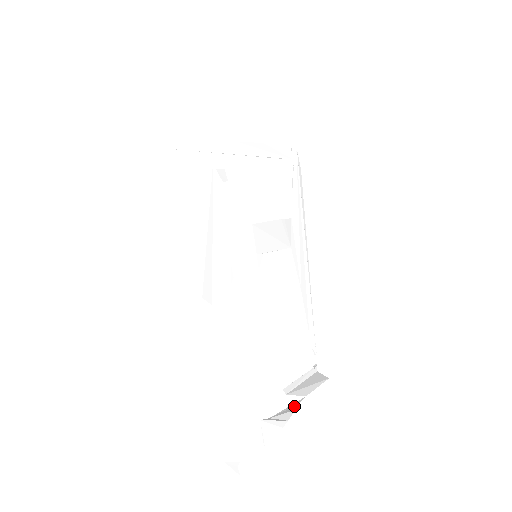
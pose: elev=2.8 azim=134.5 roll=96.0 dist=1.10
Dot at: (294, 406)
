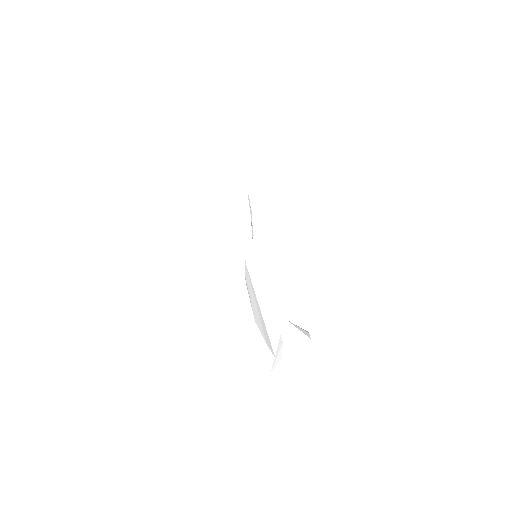
Dot at: occluded
